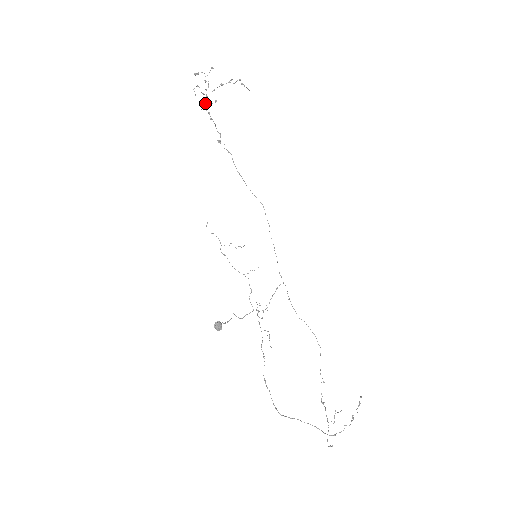
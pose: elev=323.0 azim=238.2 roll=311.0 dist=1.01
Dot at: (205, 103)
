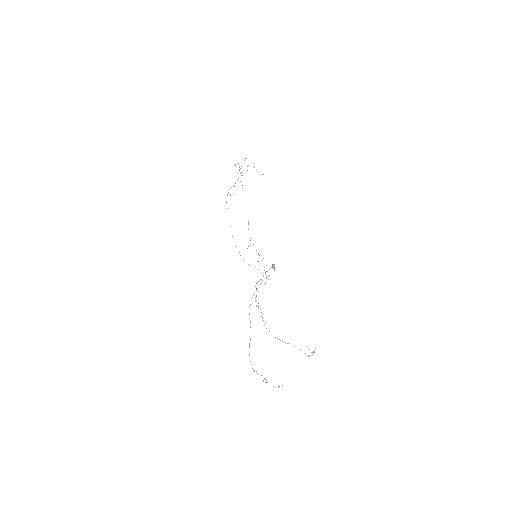
Dot at: occluded
